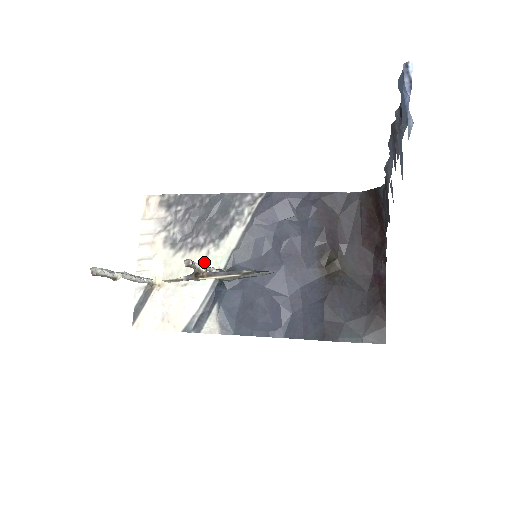
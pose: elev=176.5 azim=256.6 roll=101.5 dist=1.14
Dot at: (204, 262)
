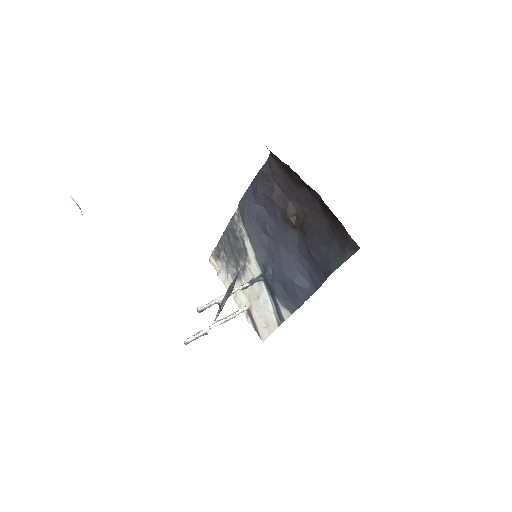
Dot at: (252, 276)
